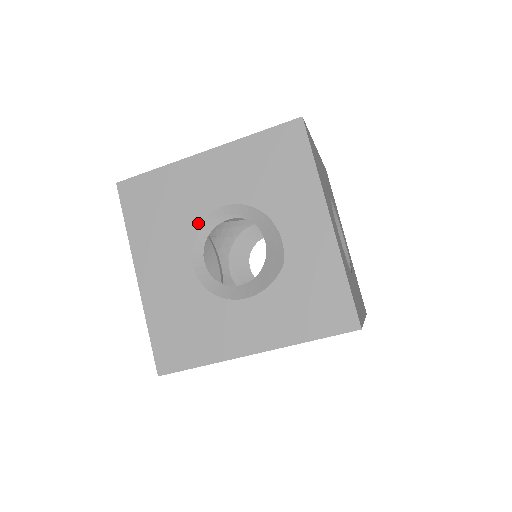
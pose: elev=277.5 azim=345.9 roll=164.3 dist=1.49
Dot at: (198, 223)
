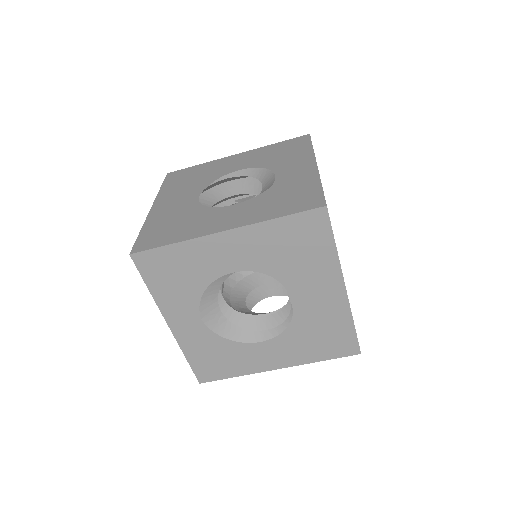
Dot at: (215, 179)
